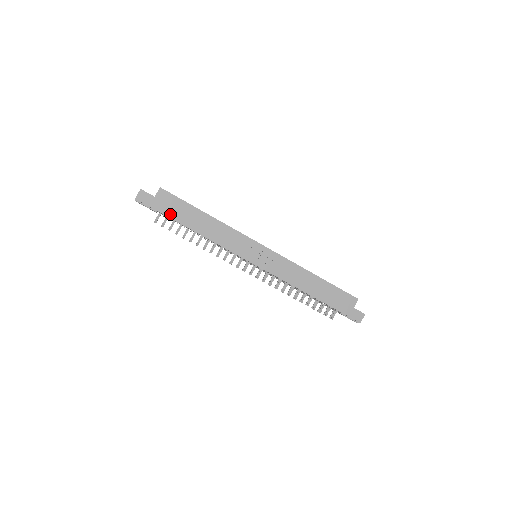
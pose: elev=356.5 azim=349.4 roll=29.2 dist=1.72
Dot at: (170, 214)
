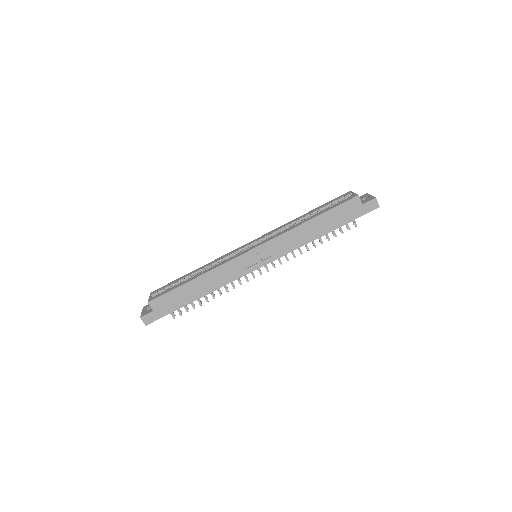
Dot at: (175, 308)
